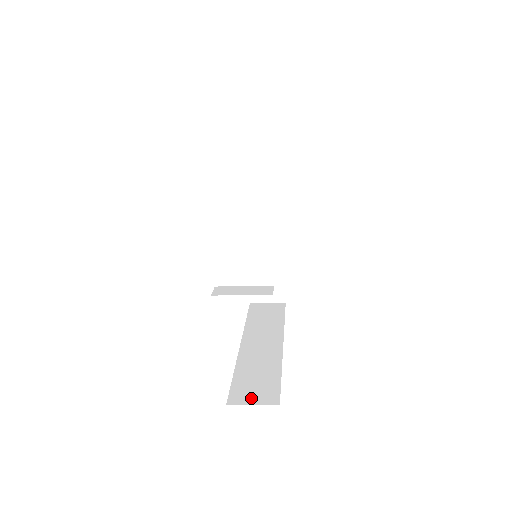
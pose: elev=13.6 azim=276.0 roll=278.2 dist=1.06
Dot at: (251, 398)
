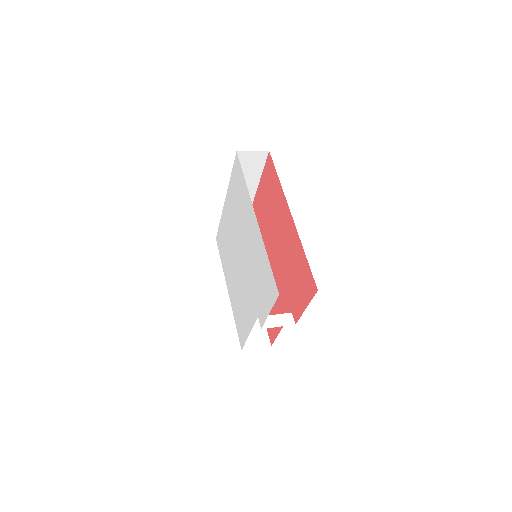
Dot at: (254, 343)
